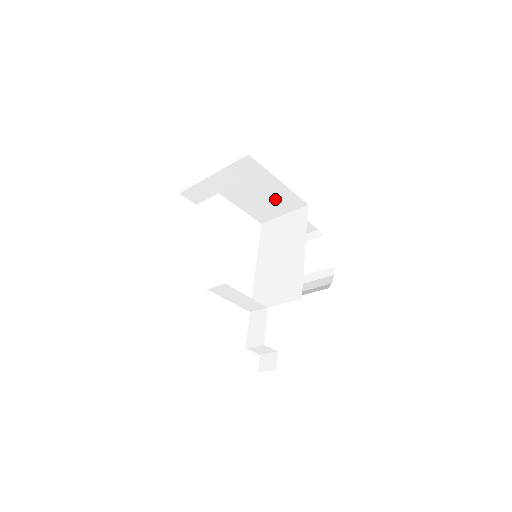
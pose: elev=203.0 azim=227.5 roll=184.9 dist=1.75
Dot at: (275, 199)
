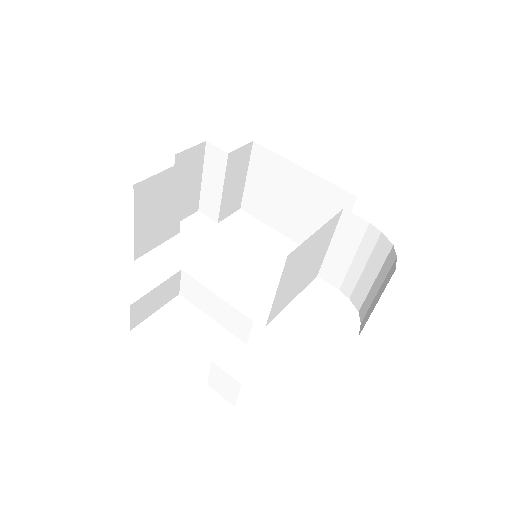
Dot at: (317, 205)
